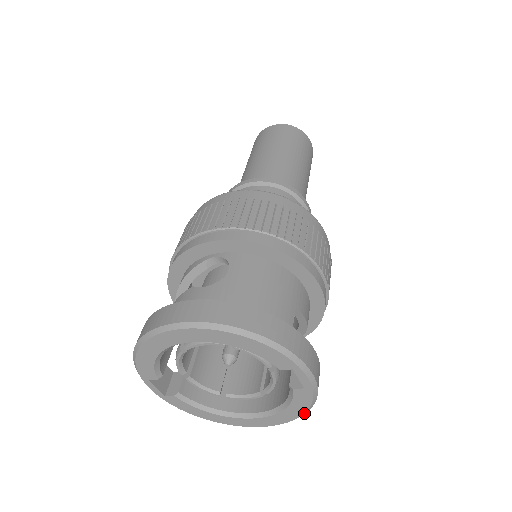
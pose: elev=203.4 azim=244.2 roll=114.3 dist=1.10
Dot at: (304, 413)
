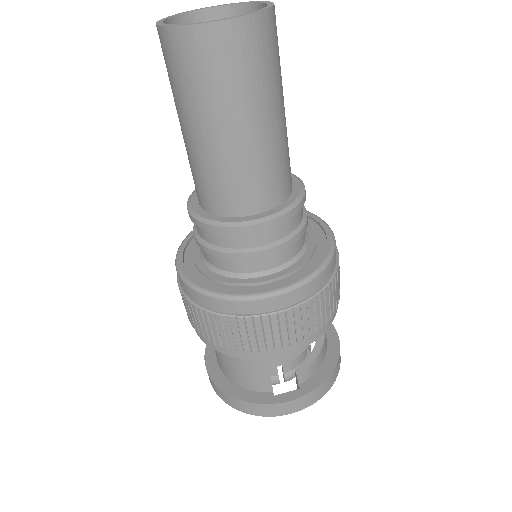
Dot at: occluded
